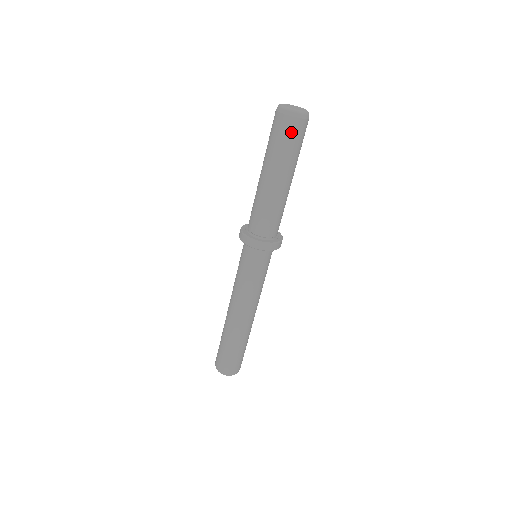
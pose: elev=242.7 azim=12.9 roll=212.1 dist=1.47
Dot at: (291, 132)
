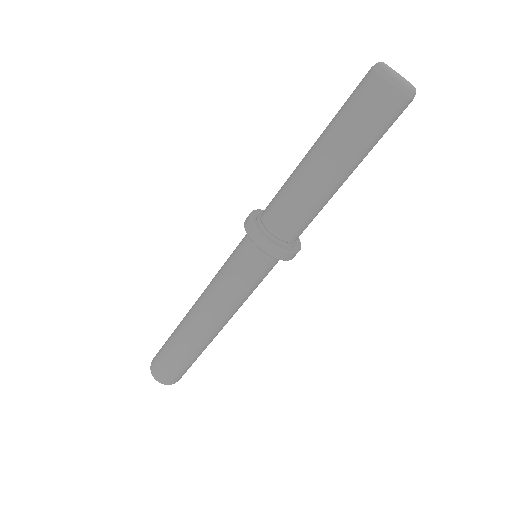
Dot at: (369, 100)
